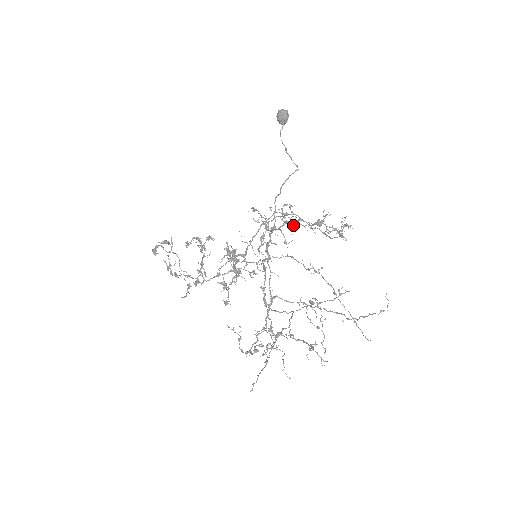
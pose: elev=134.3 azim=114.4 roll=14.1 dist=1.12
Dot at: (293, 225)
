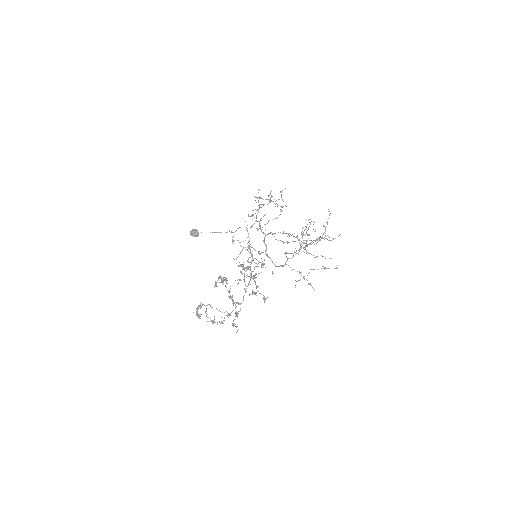
Dot at: (257, 230)
